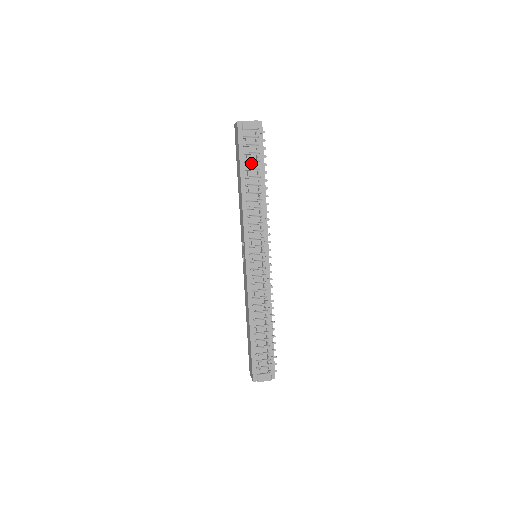
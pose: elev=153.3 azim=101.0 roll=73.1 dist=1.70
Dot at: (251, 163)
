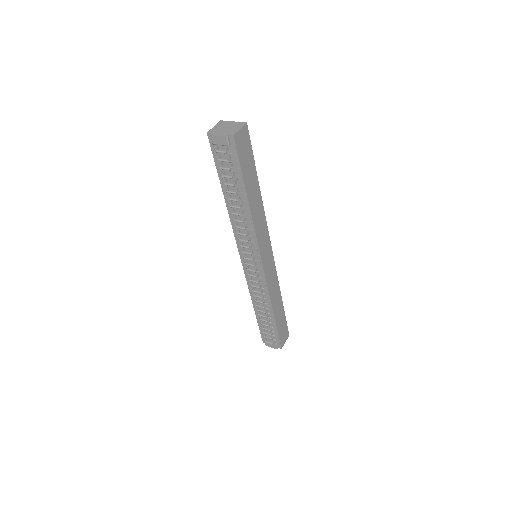
Dot at: (230, 178)
